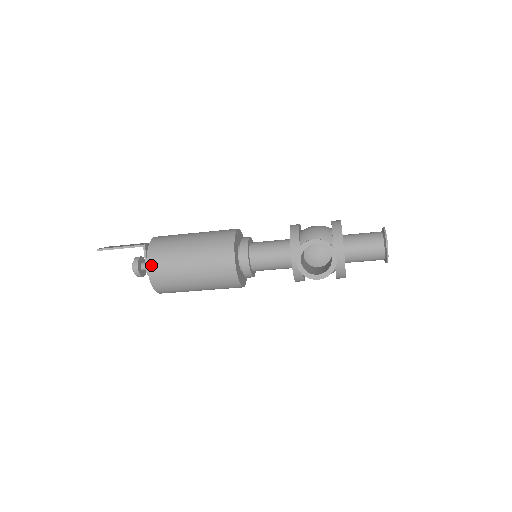
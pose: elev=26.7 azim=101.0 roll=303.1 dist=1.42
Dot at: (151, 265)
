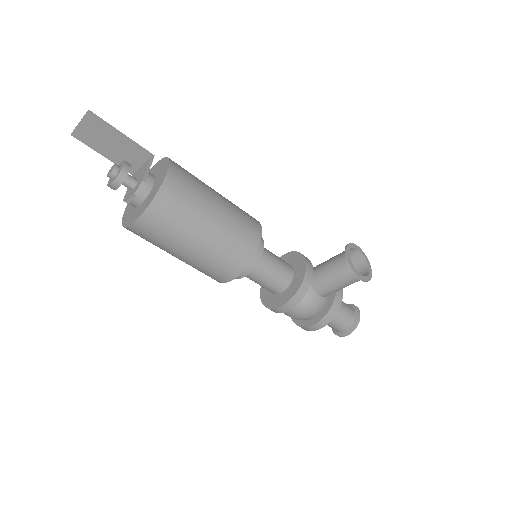
Dot at: (174, 169)
